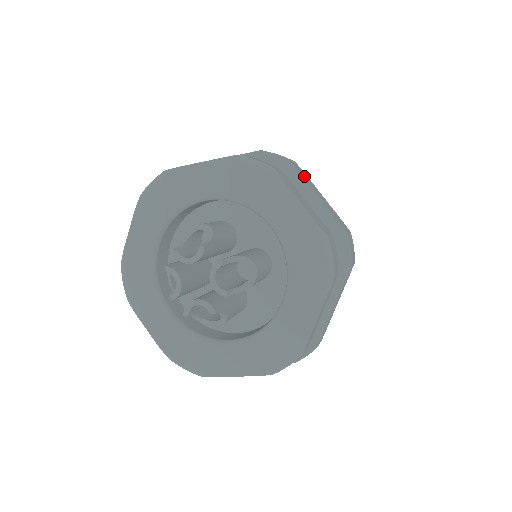
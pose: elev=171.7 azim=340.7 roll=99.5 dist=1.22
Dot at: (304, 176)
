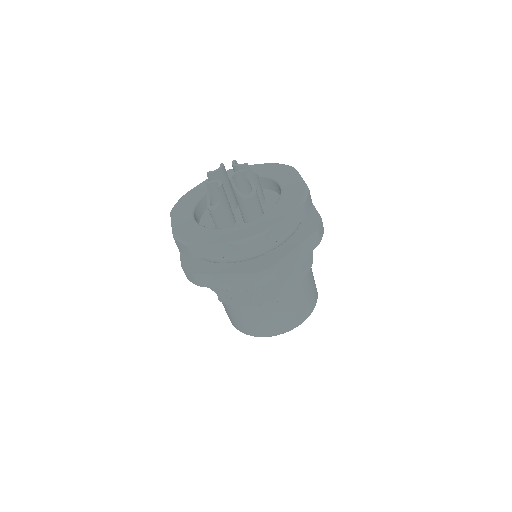
Dot at: occluded
